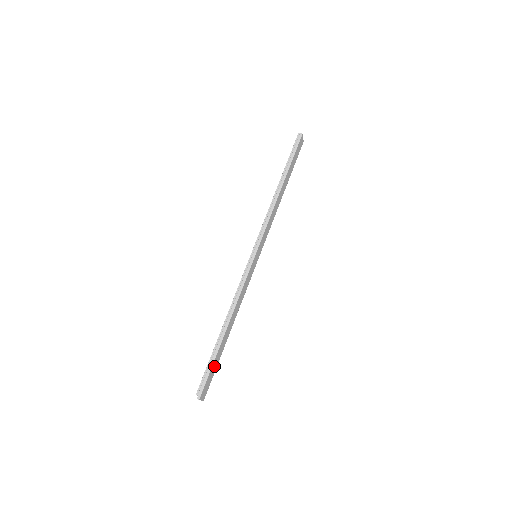
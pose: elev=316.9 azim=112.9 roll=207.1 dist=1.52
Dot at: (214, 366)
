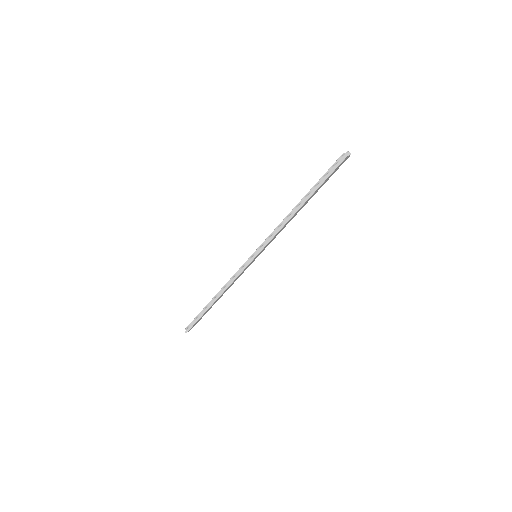
Dot at: (202, 316)
